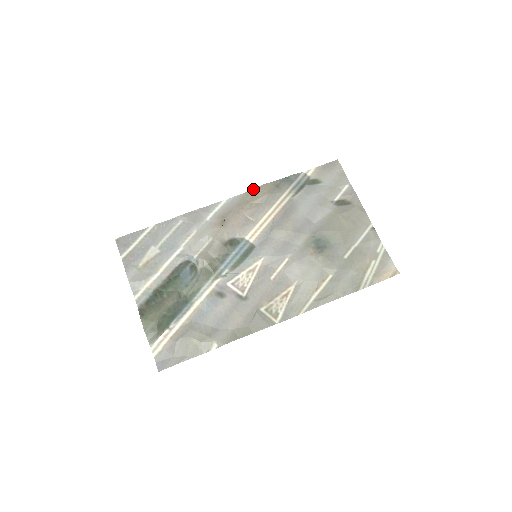
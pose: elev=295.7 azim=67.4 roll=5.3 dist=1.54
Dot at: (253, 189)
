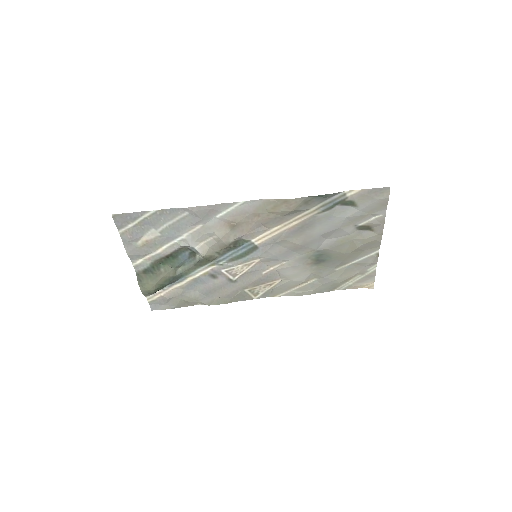
Dot at: (278, 200)
